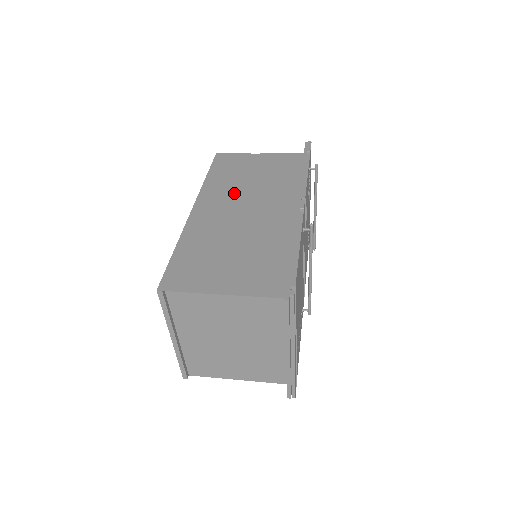
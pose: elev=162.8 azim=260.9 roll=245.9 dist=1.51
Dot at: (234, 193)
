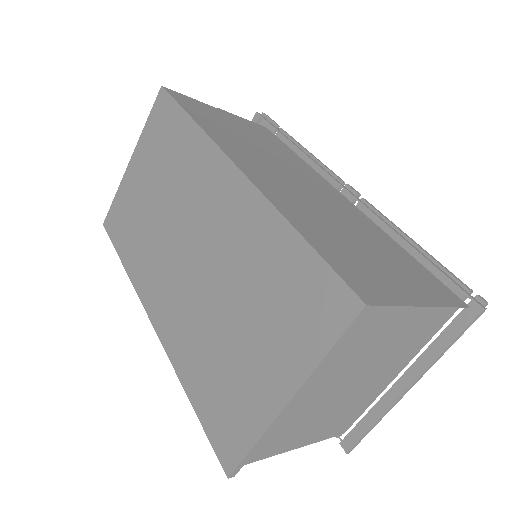
Dot at: (258, 155)
